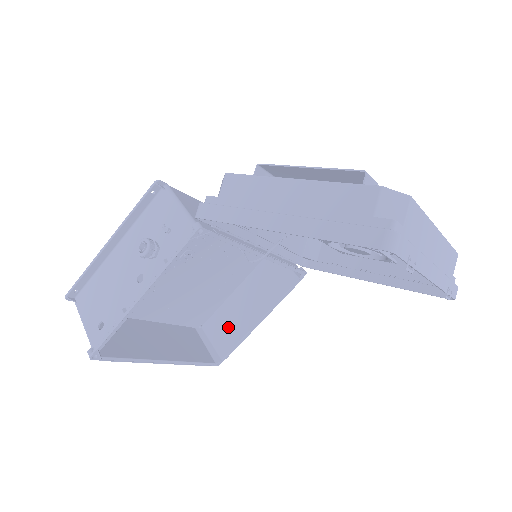
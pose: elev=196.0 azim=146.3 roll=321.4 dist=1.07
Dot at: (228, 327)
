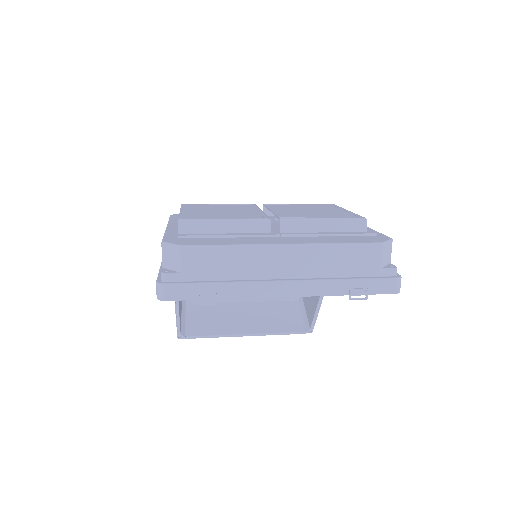
Dot at: (310, 300)
